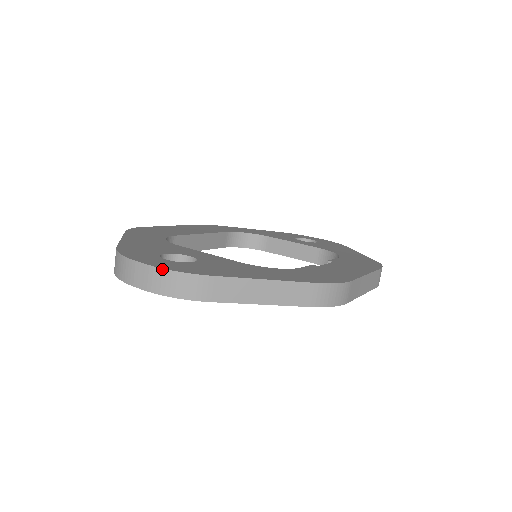
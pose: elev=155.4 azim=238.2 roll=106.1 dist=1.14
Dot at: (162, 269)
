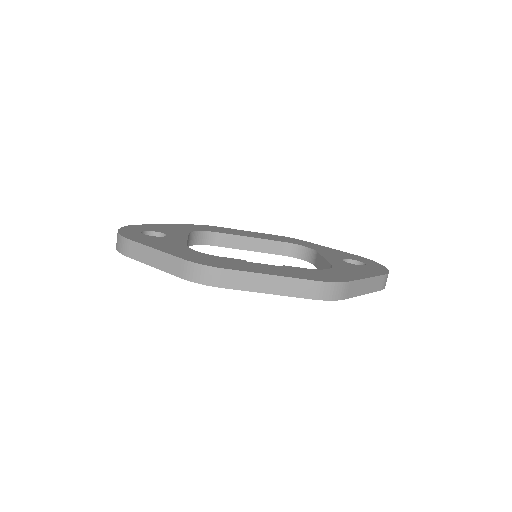
Dot at: (118, 232)
